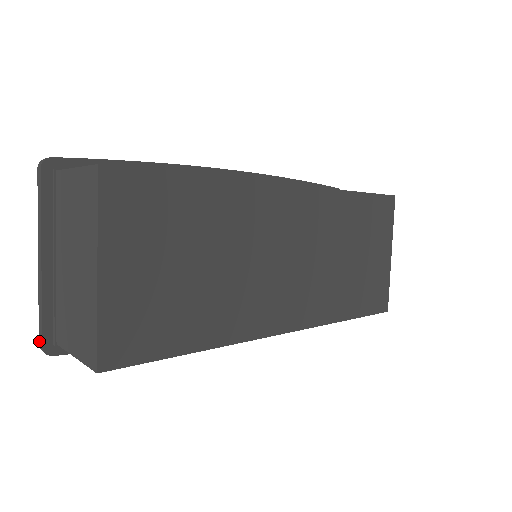
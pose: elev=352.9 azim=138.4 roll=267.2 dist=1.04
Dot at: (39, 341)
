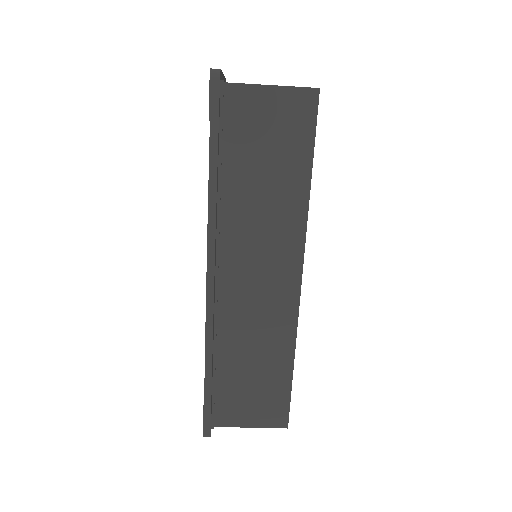
Dot at: occluded
